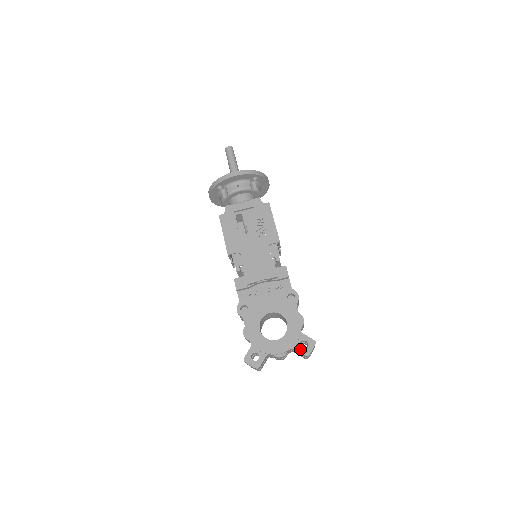
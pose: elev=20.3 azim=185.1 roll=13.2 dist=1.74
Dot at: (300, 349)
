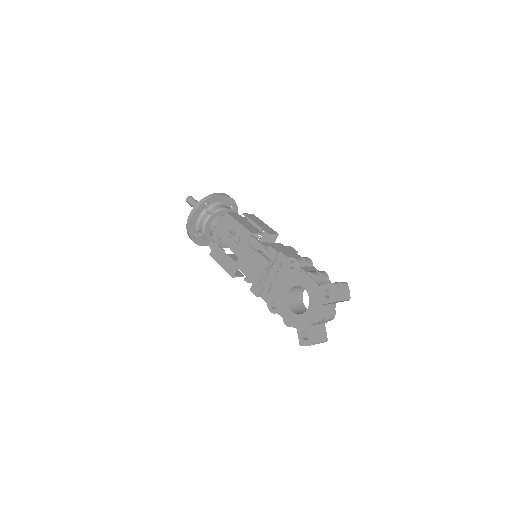
Dot at: (327, 300)
